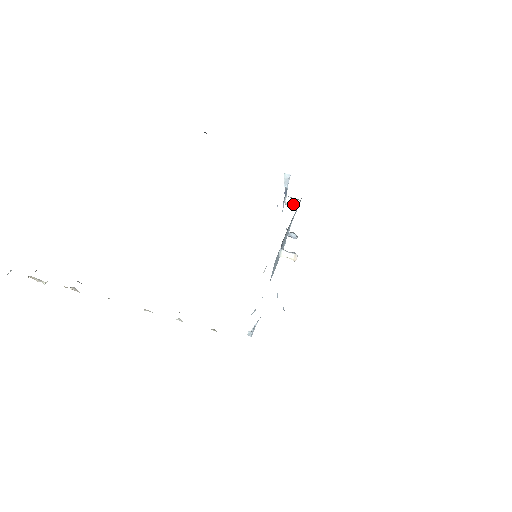
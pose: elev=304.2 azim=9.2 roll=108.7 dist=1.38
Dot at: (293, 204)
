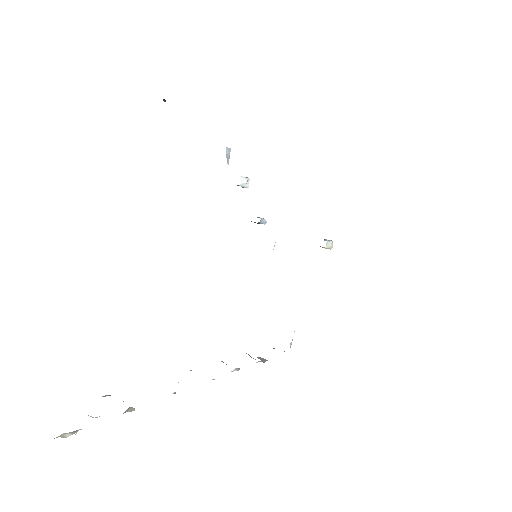
Dot at: (245, 184)
